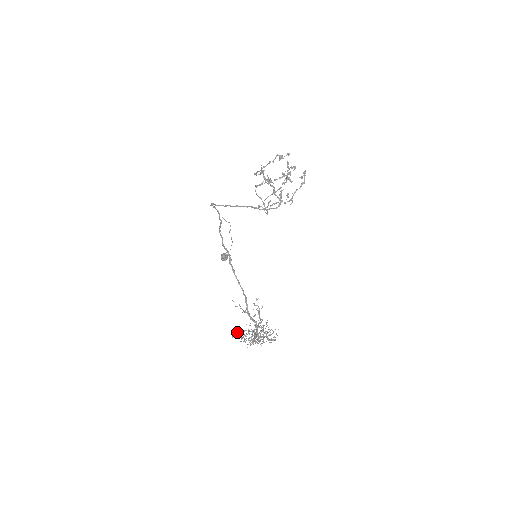
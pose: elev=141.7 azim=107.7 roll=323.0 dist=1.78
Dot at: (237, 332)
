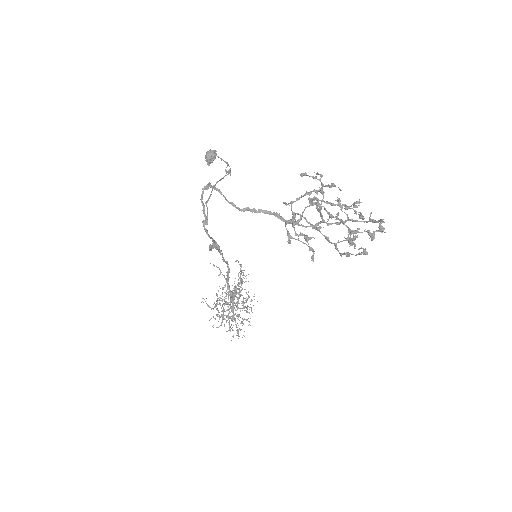
Dot at: occluded
